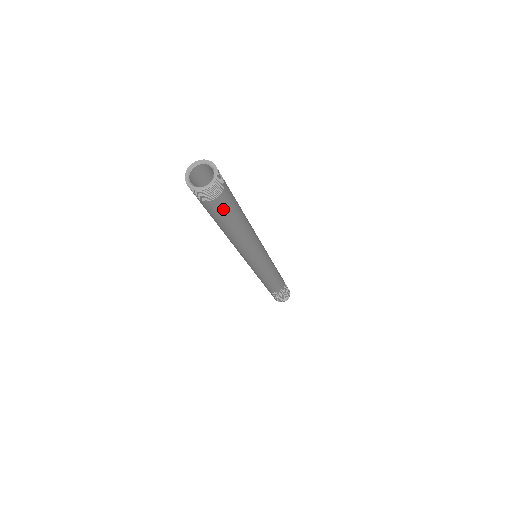
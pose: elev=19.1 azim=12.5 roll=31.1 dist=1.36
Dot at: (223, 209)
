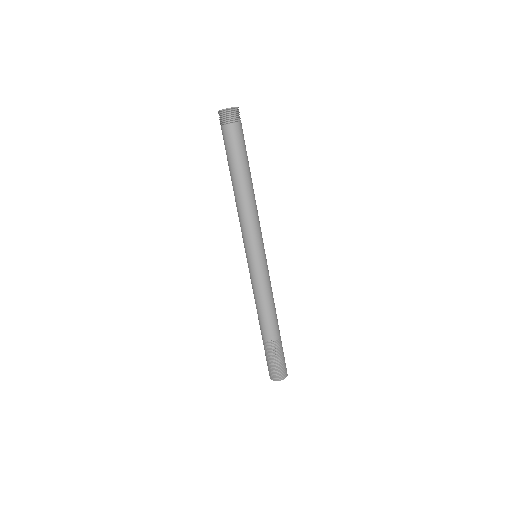
Dot at: (231, 141)
